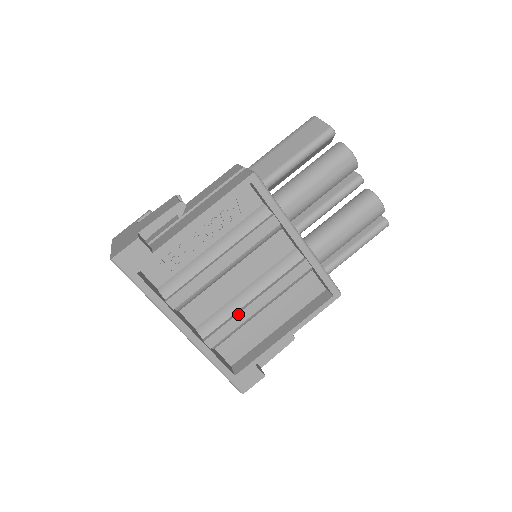
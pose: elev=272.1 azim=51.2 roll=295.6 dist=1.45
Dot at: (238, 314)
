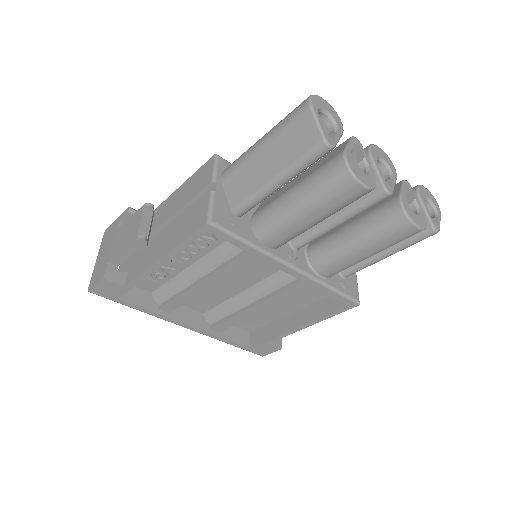
Dot at: (238, 314)
